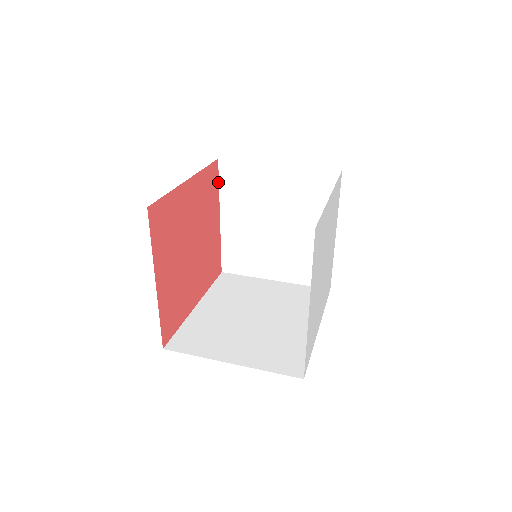
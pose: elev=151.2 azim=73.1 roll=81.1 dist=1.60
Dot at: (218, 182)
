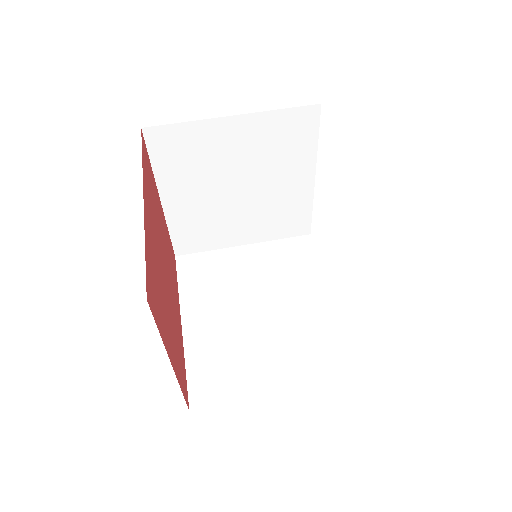
Dot at: occluded
